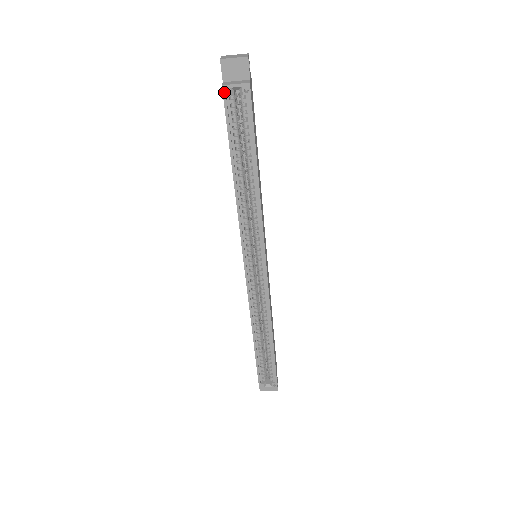
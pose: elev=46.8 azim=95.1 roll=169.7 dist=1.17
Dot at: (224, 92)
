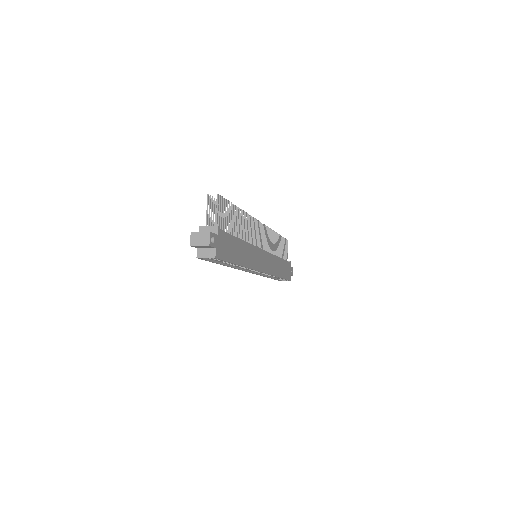
Dot at: occluded
